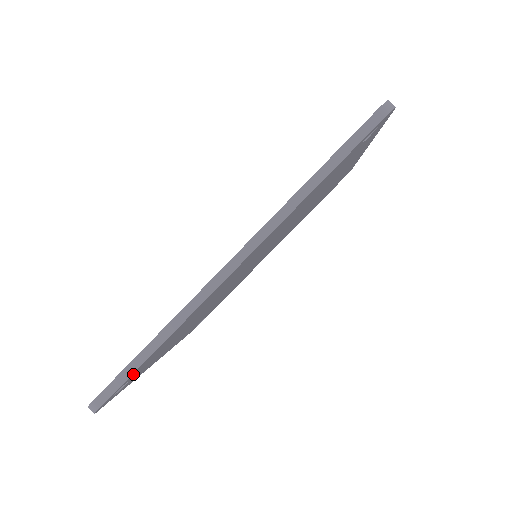
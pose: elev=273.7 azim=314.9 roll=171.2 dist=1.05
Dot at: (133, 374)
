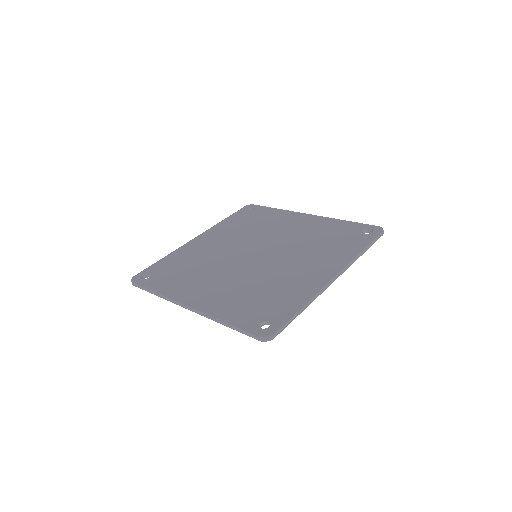
Dot at: occluded
